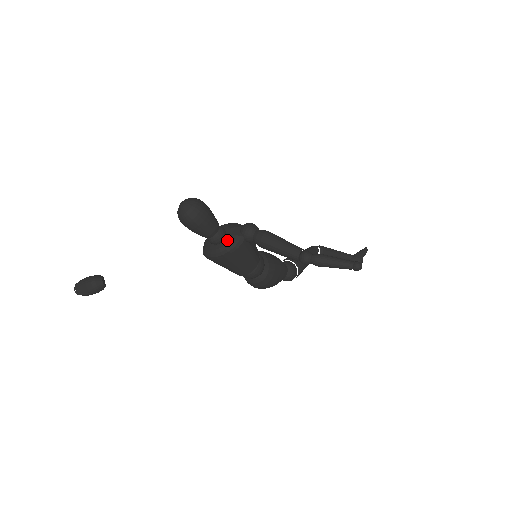
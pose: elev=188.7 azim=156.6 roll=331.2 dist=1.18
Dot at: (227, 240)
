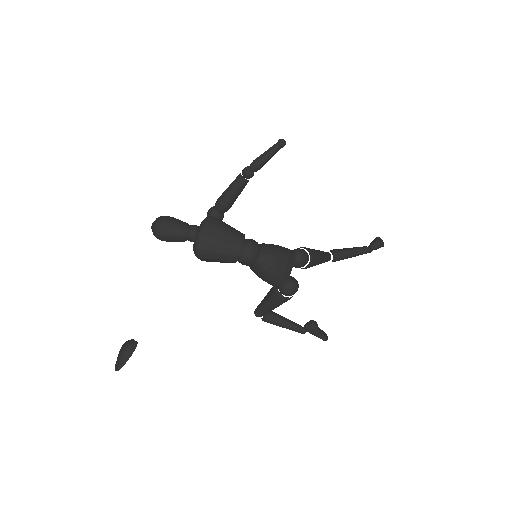
Dot at: (200, 225)
